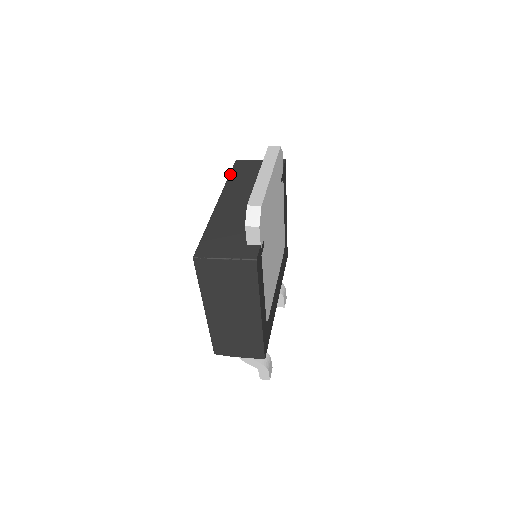
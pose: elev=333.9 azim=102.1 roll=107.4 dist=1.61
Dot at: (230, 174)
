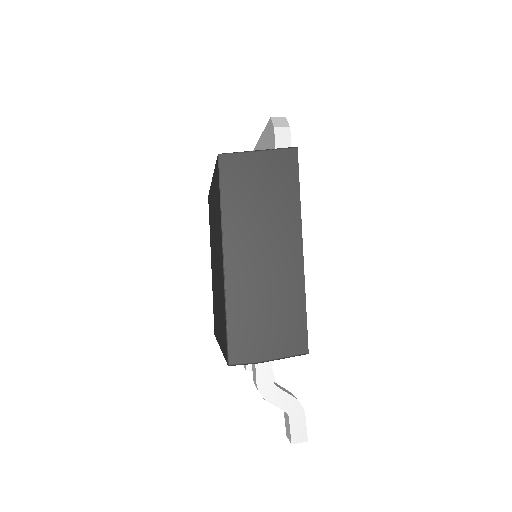
Dot at: occluded
